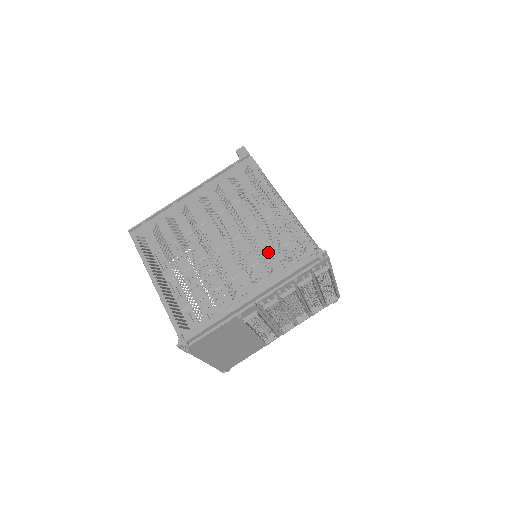
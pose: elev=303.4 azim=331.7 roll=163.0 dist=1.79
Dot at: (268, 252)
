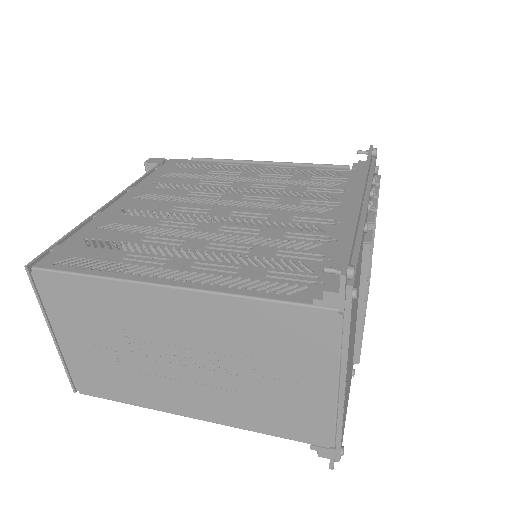
Dot at: (301, 190)
